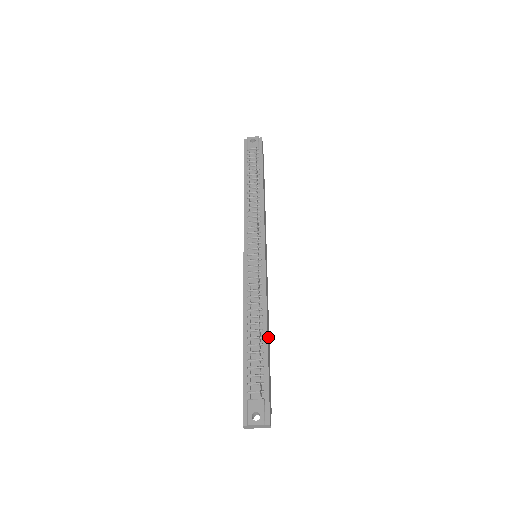
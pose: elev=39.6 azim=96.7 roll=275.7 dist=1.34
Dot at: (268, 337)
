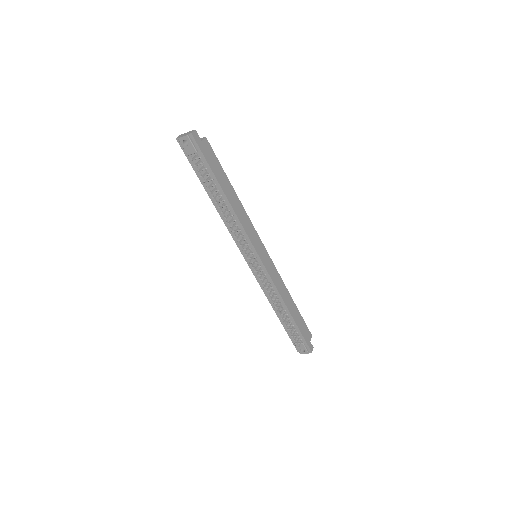
Dot at: (291, 307)
